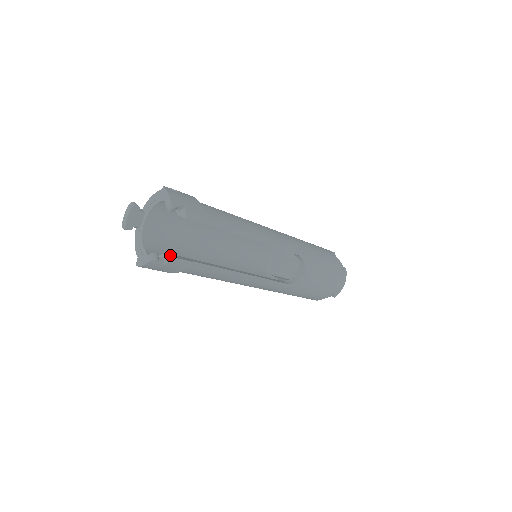
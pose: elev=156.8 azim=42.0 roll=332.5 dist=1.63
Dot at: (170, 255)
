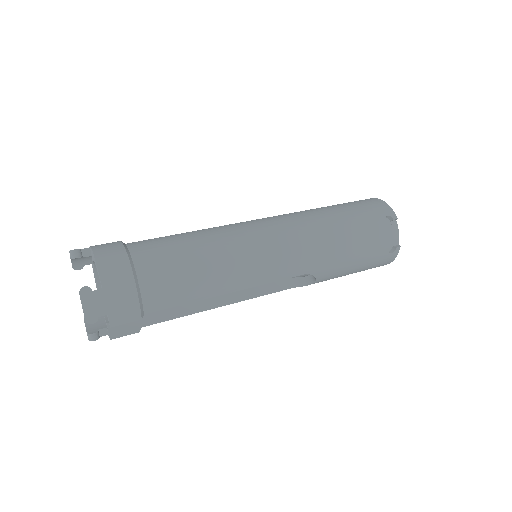
Dot at: (110, 332)
